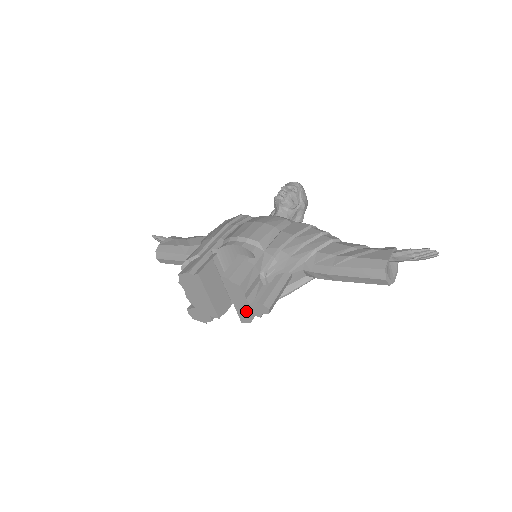
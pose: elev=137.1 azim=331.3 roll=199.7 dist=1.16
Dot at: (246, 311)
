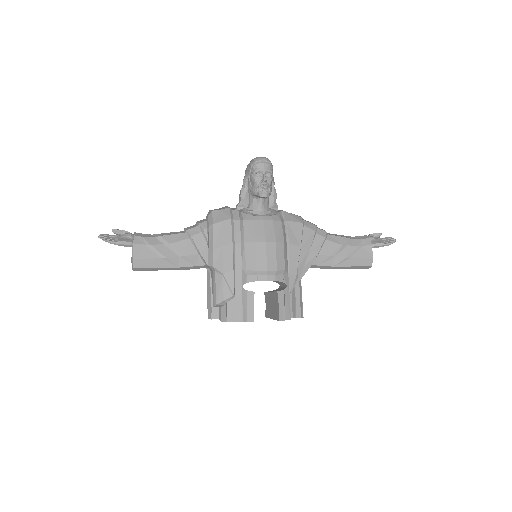
Dot at: occluded
